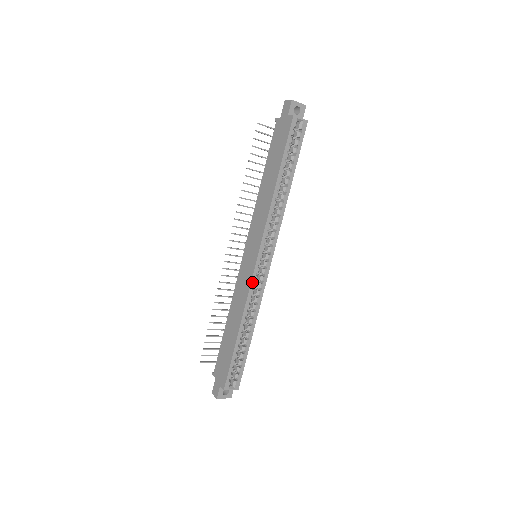
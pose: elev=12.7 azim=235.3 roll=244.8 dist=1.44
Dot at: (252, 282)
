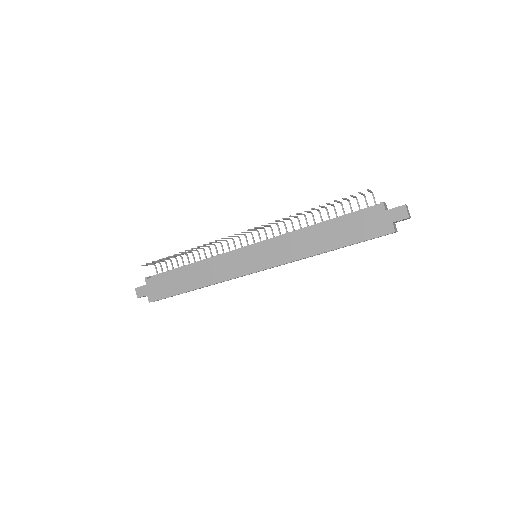
Dot at: (237, 277)
